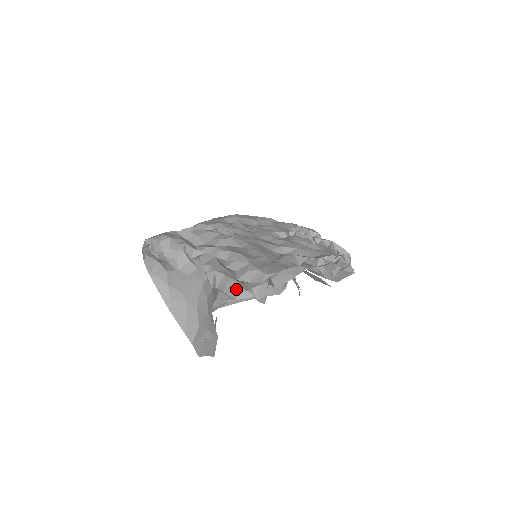
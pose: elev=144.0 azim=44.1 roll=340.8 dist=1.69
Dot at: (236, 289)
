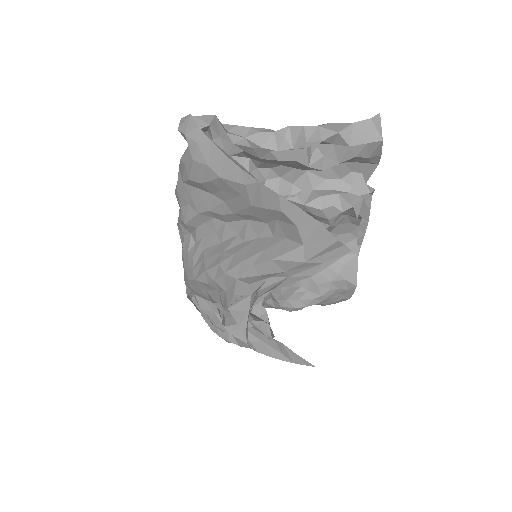
Dot at: occluded
